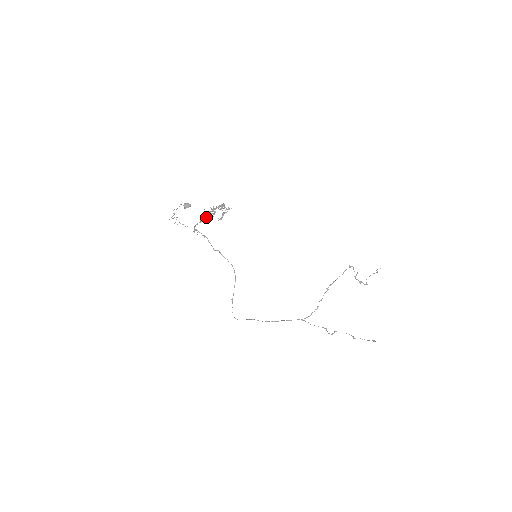
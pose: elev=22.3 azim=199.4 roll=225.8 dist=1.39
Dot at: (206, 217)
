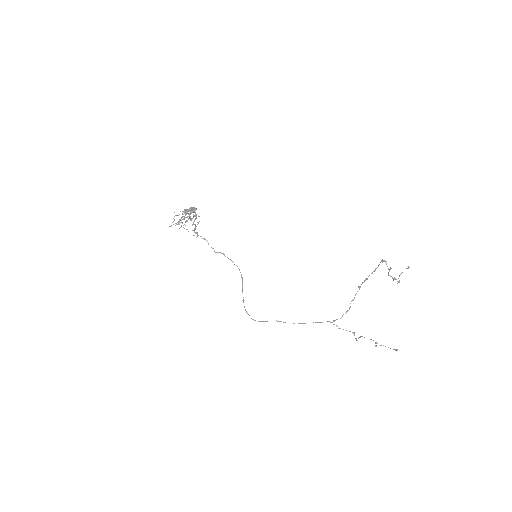
Dot at: (185, 222)
